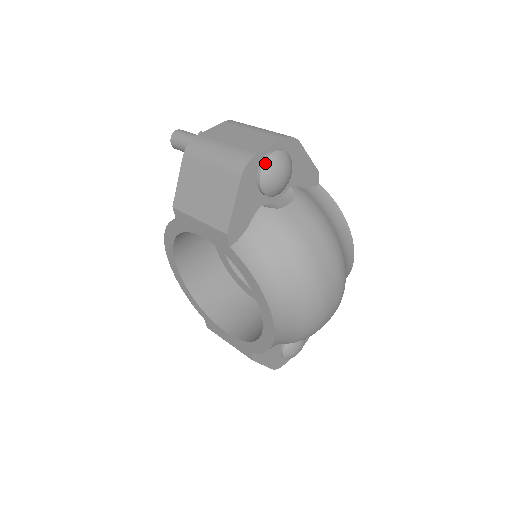
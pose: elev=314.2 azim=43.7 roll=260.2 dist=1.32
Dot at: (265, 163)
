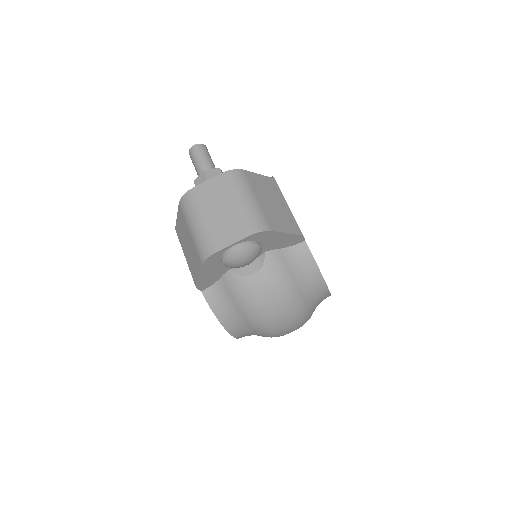
Dot at: (226, 256)
